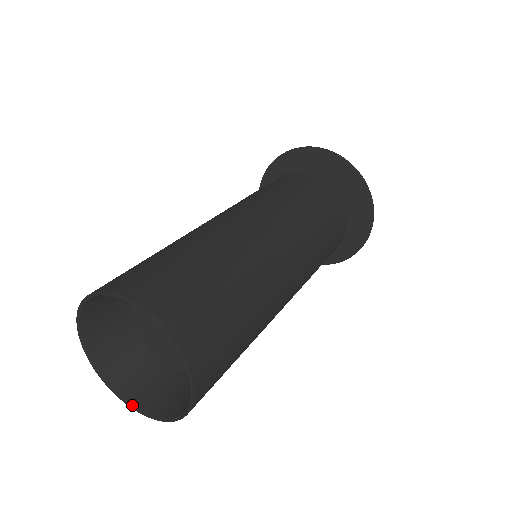
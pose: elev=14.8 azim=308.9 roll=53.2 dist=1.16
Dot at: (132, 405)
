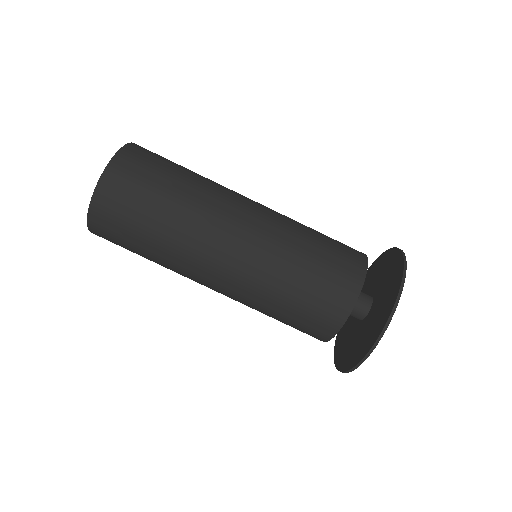
Dot at: occluded
